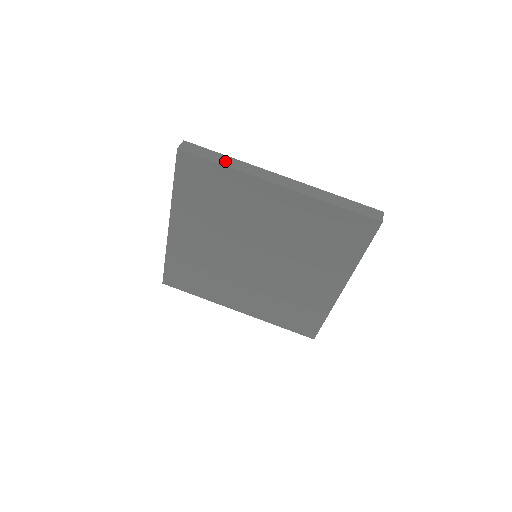
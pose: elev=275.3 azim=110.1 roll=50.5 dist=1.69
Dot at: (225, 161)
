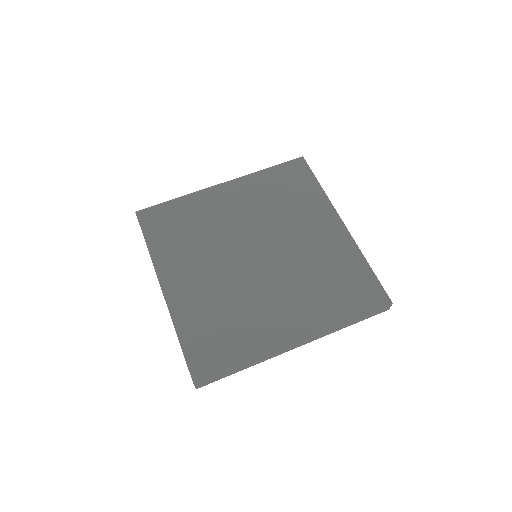
Dot at: occluded
